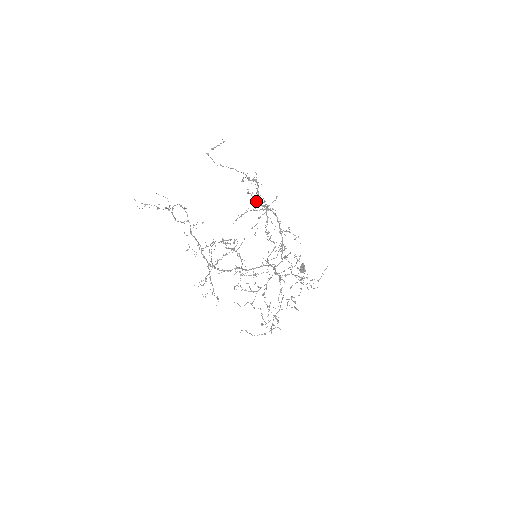
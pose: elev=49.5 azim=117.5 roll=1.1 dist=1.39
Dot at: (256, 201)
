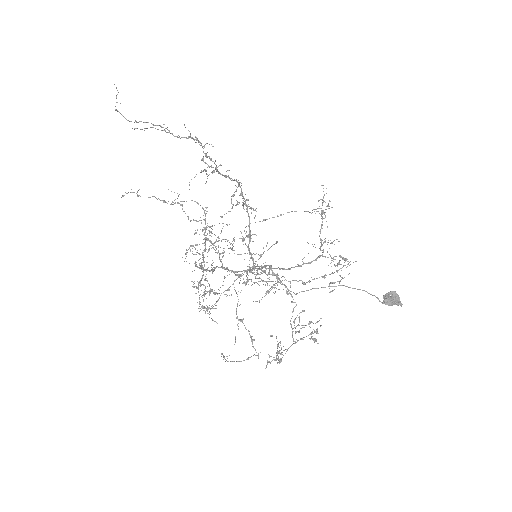
Dot at: (214, 170)
